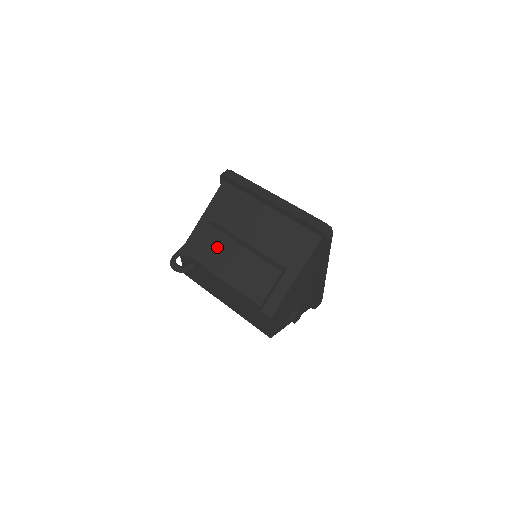
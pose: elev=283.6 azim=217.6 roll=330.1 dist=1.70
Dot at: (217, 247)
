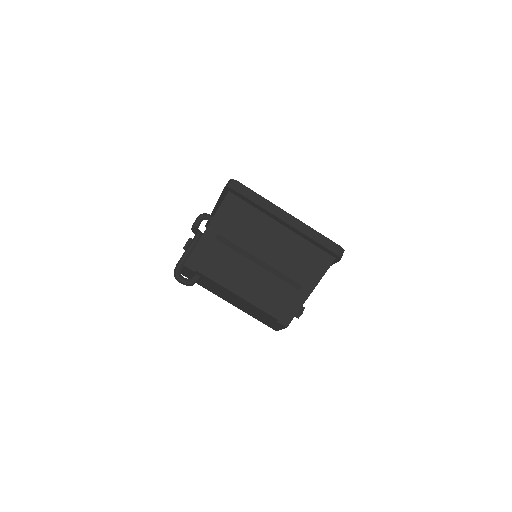
Dot at: (230, 265)
